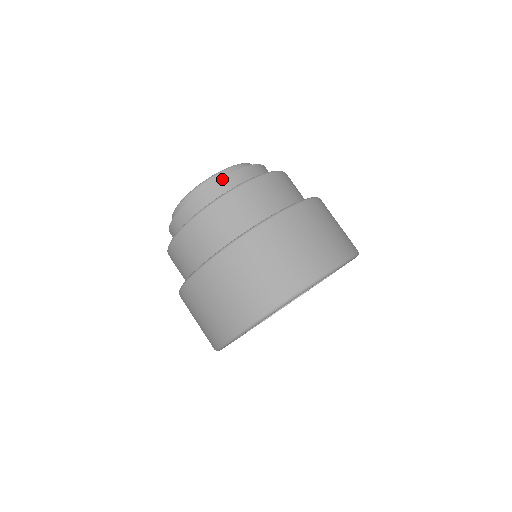
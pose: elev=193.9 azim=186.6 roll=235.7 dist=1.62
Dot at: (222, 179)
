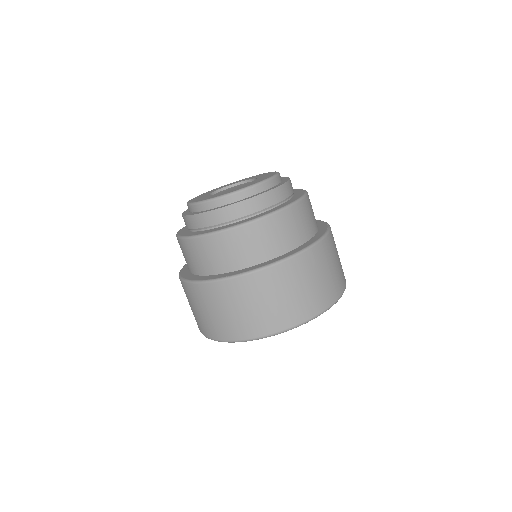
Dot at: (238, 204)
